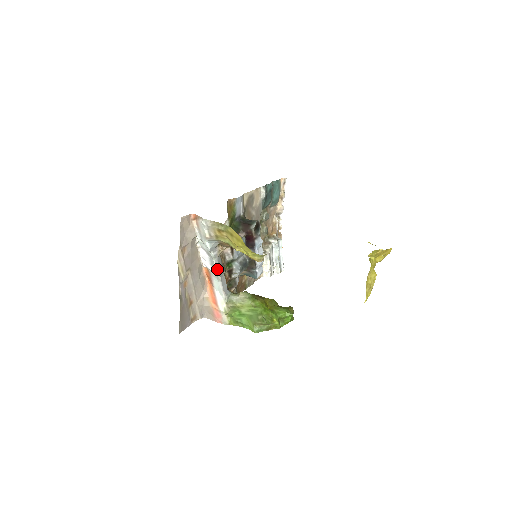
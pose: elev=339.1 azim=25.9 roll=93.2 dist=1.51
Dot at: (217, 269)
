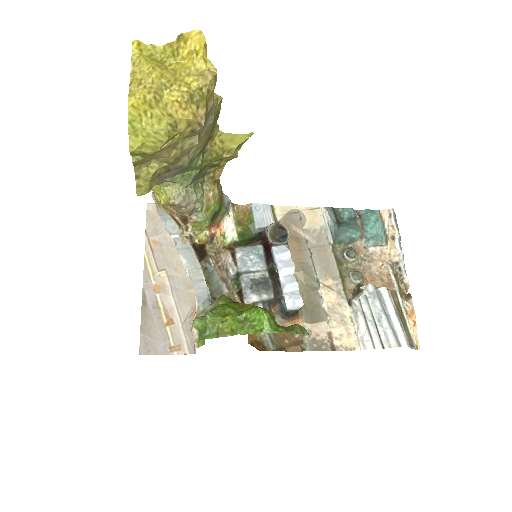
Dot at: (182, 260)
